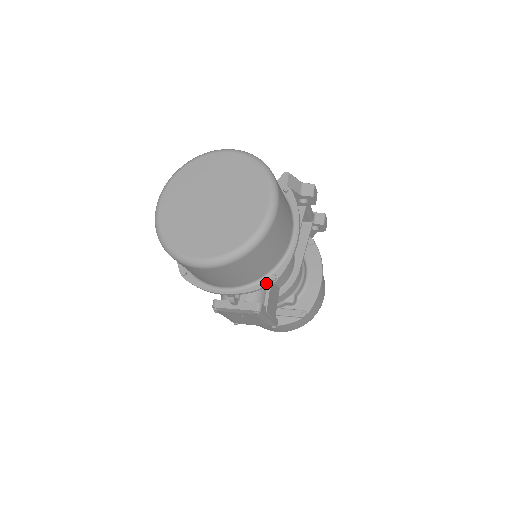
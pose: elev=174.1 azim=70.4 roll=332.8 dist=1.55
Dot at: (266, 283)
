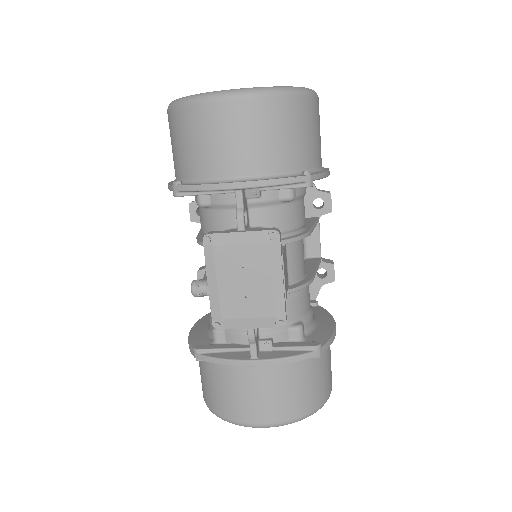
Dot at: (297, 176)
